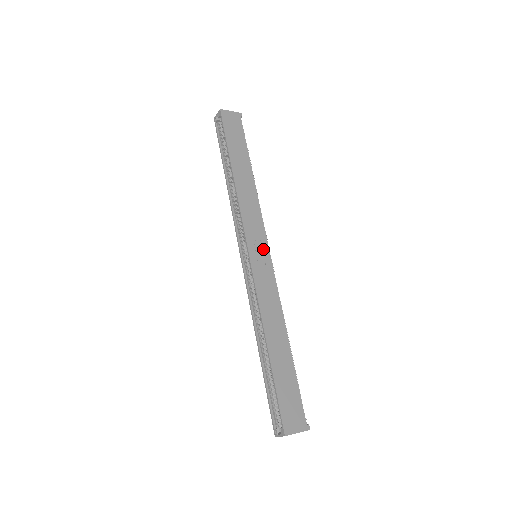
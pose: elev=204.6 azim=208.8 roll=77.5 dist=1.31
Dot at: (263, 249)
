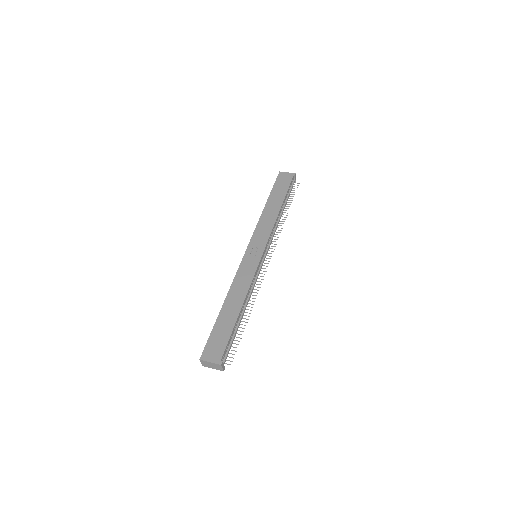
Dot at: (259, 250)
